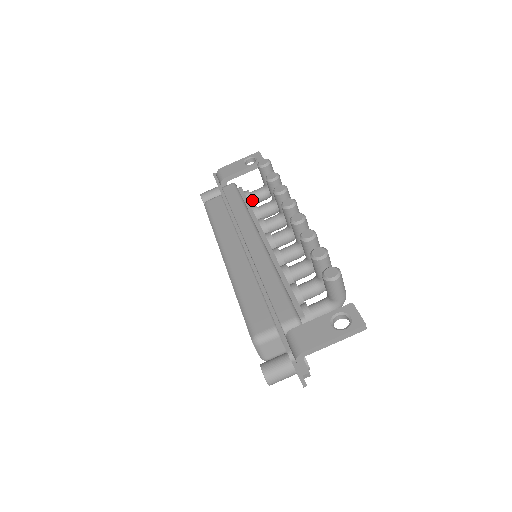
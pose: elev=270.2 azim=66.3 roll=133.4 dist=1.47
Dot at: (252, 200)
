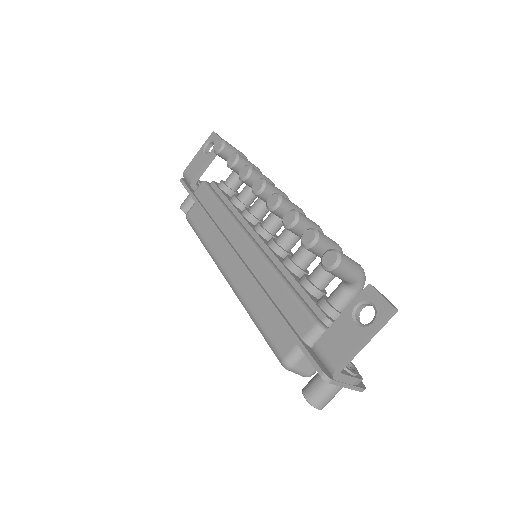
Dot at: (230, 190)
